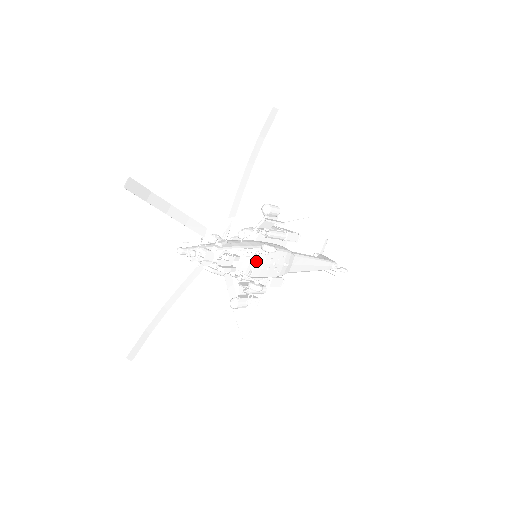
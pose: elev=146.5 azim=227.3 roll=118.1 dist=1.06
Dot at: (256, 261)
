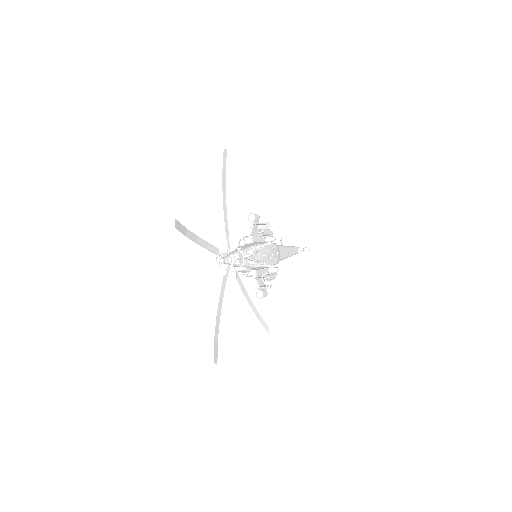
Dot at: (263, 254)
